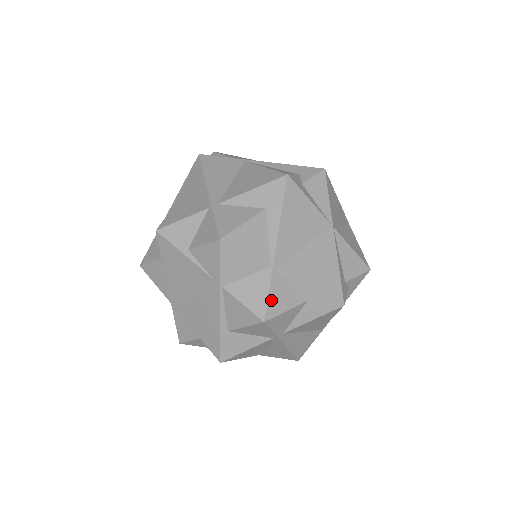
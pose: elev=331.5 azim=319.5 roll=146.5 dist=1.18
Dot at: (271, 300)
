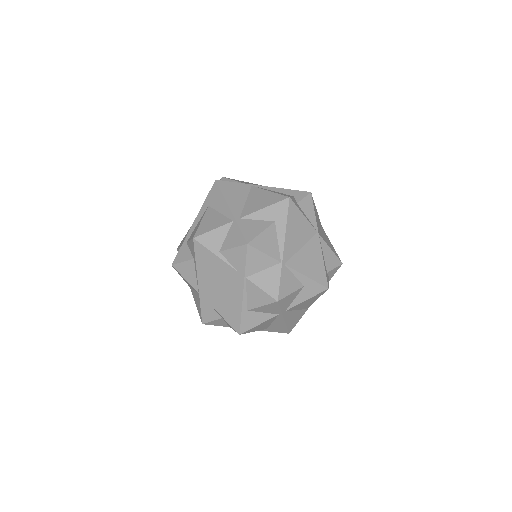
Dot at: (282, 286)
